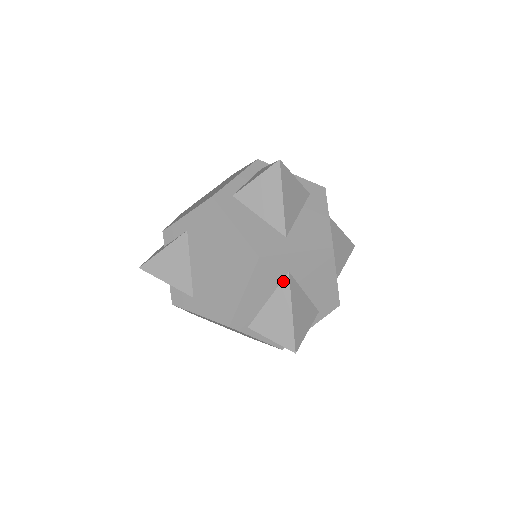
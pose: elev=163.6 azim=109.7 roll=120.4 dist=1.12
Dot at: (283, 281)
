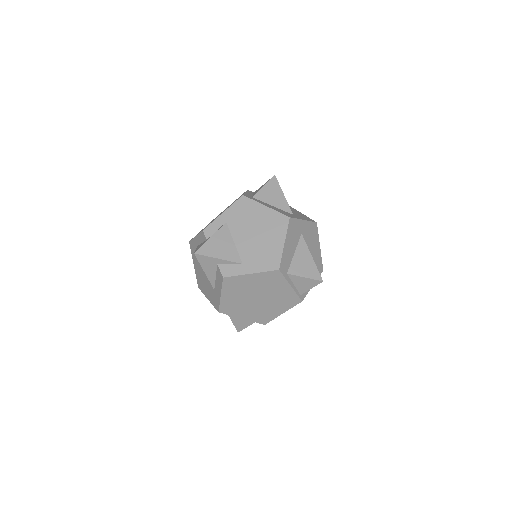
Dot at: (300, 240)
